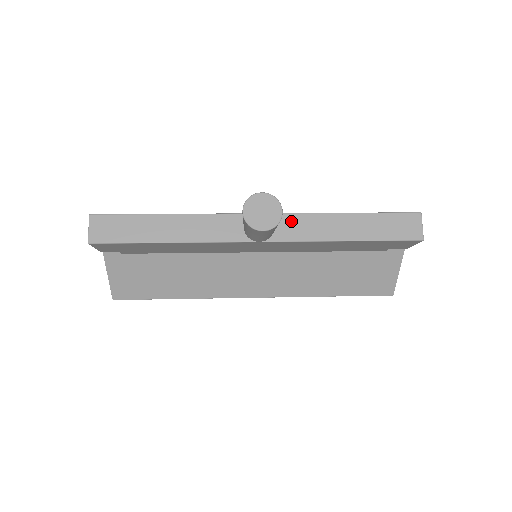
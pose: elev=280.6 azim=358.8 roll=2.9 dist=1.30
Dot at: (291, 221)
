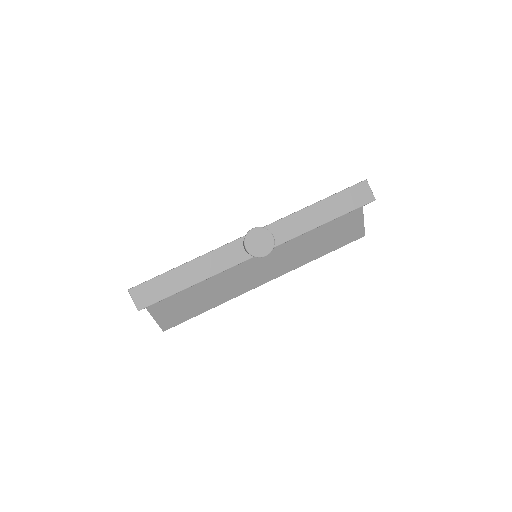
Dot at: (276, 228)
